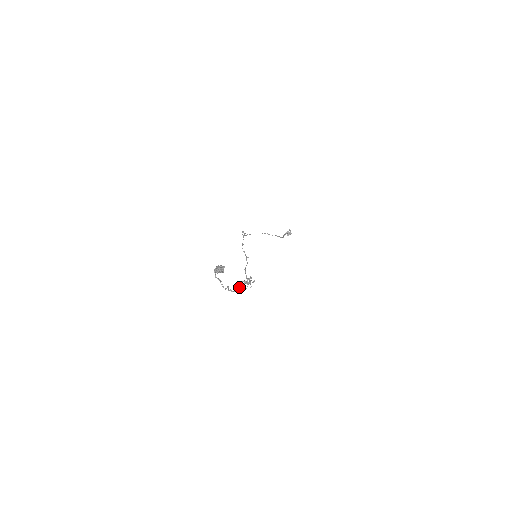
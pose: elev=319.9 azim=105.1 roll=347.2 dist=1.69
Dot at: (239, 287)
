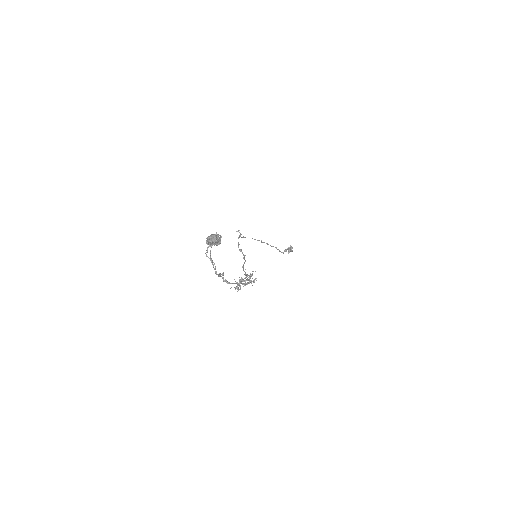
Dot at: (234, 287)
